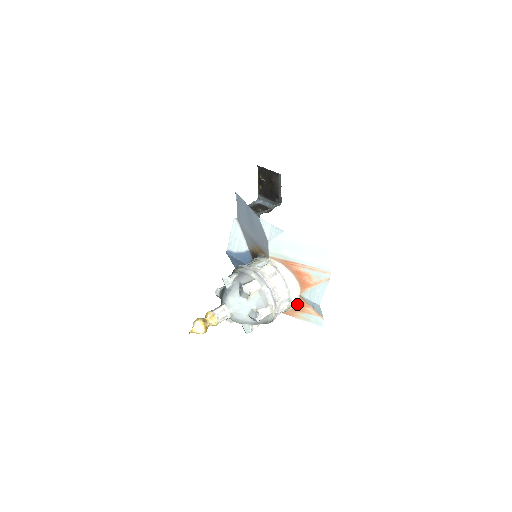
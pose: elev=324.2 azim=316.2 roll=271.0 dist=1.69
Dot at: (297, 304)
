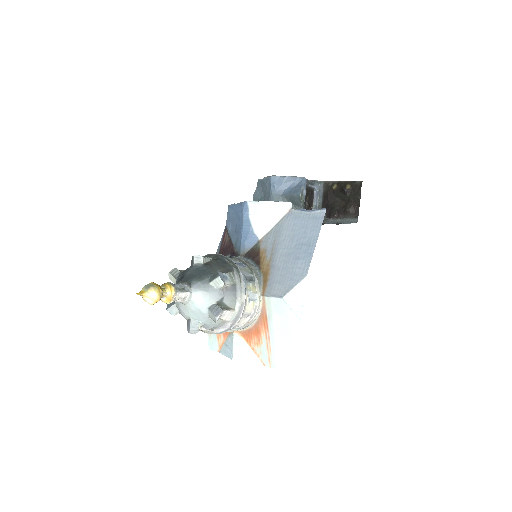
Dot at: occluded
